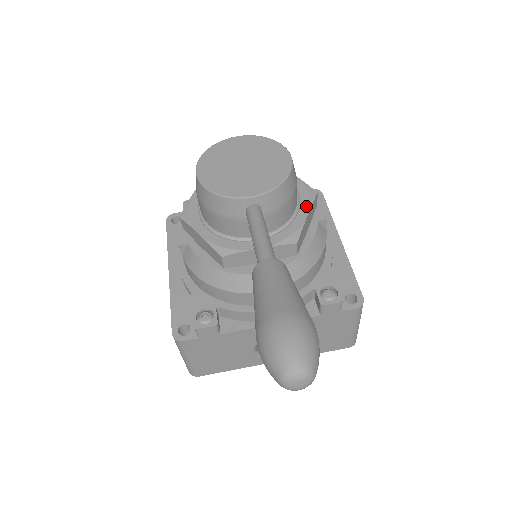
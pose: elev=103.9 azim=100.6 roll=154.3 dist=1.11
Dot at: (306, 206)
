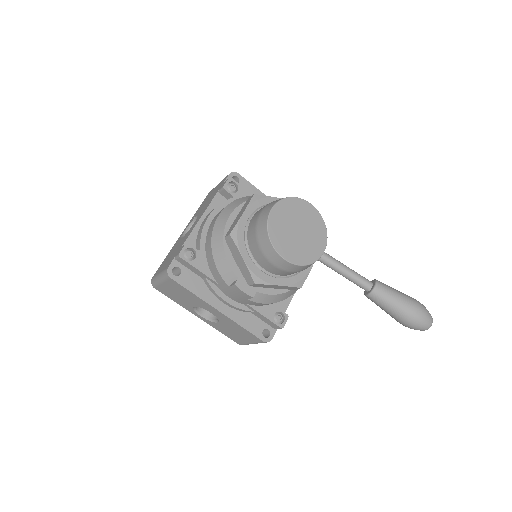
Dot at: occluded
